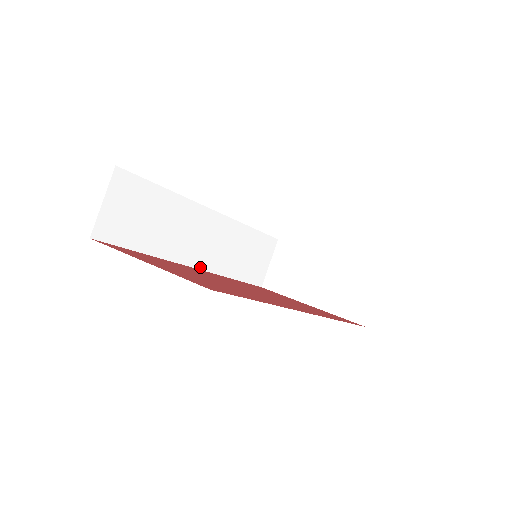
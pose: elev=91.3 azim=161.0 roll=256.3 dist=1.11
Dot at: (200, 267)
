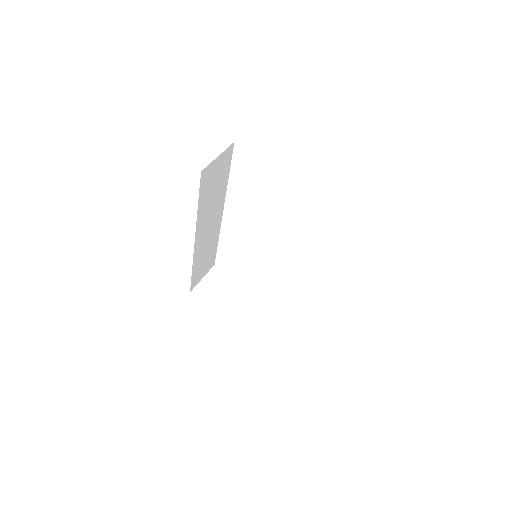
Dot at: (195, 245)
